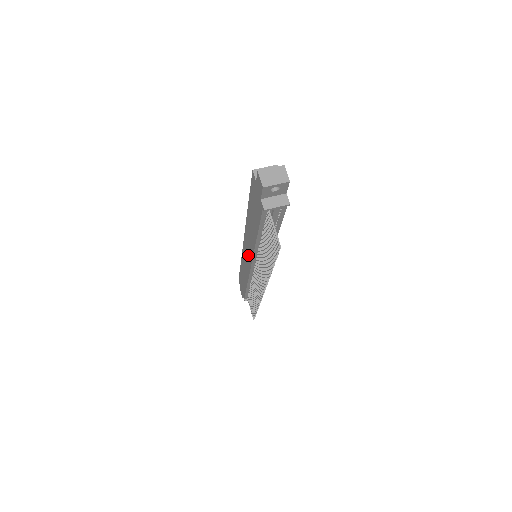
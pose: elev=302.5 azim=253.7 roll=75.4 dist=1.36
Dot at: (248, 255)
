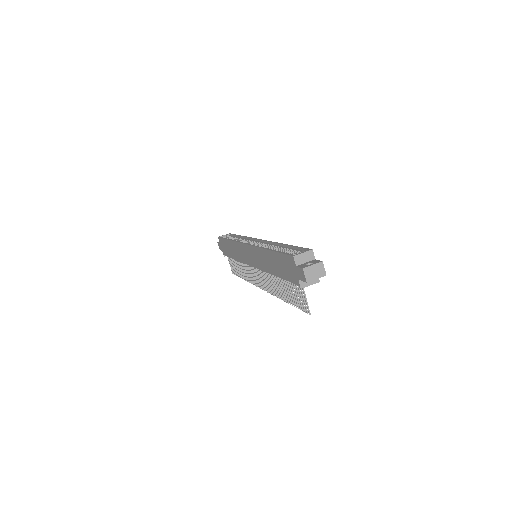
Dot at: (251, 259)
